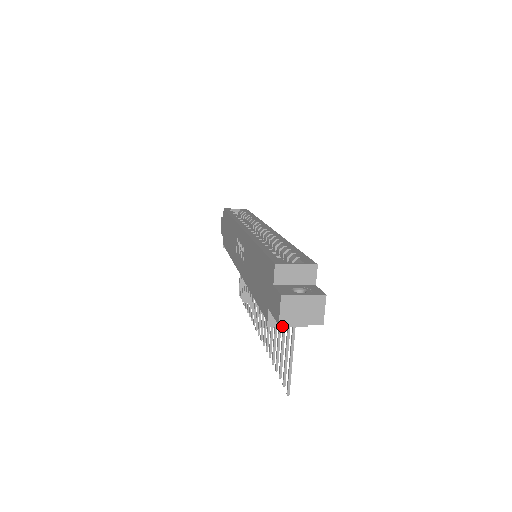
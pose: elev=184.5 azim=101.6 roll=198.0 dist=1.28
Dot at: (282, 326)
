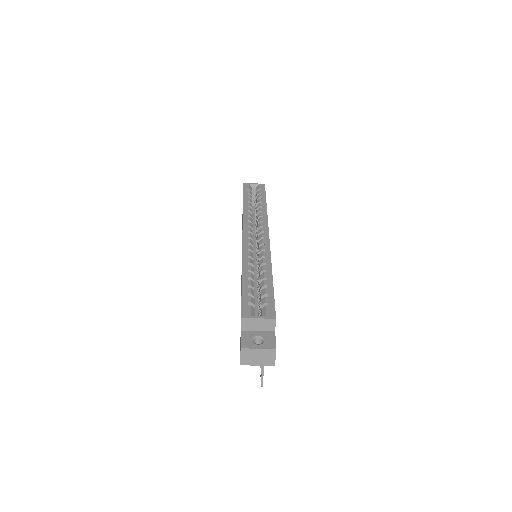
Dot at: occluded
